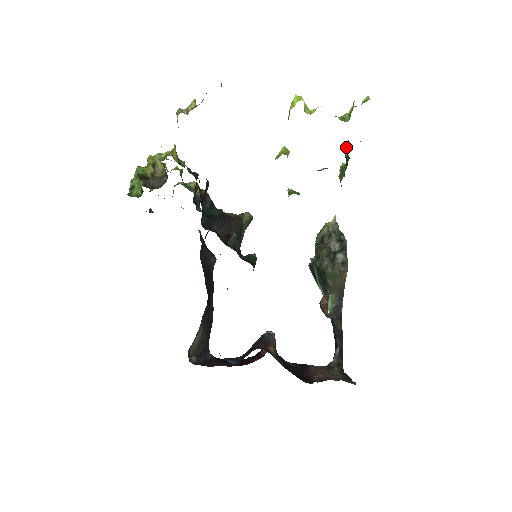
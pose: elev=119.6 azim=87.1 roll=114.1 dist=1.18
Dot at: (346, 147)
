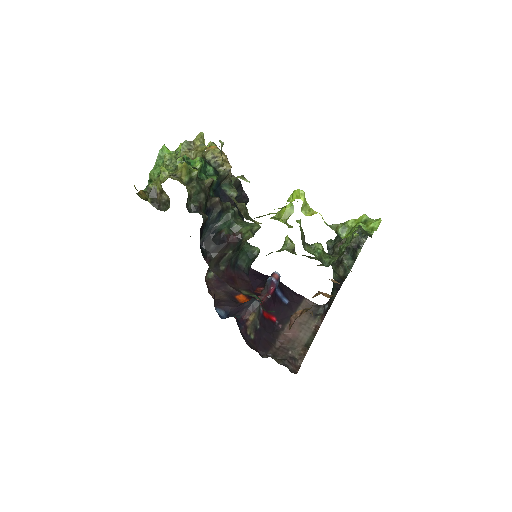
Dot at: (352, 233)
